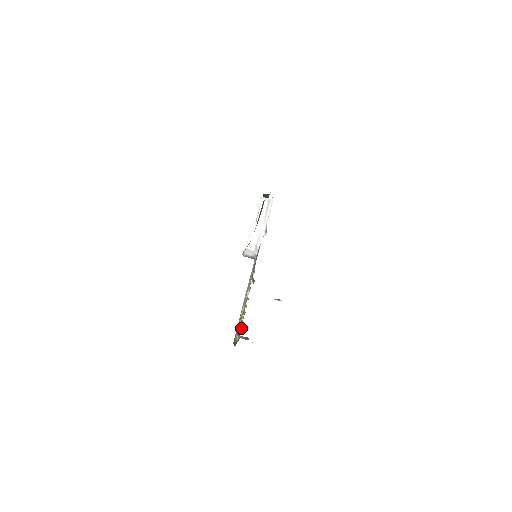
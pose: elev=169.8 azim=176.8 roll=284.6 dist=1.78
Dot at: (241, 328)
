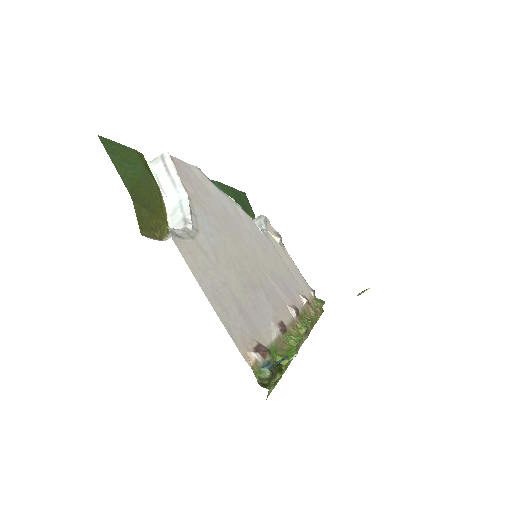
Dot at: (264, 352)
